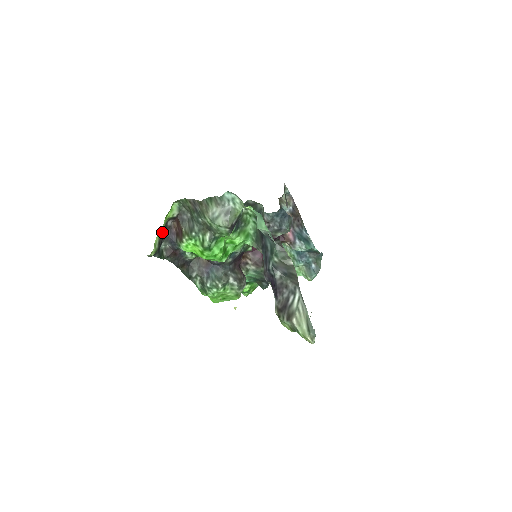
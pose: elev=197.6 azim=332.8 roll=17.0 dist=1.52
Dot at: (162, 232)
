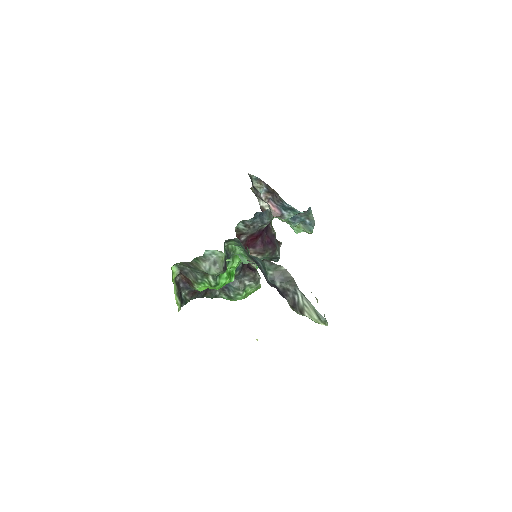
Dot at: (176, 289)
